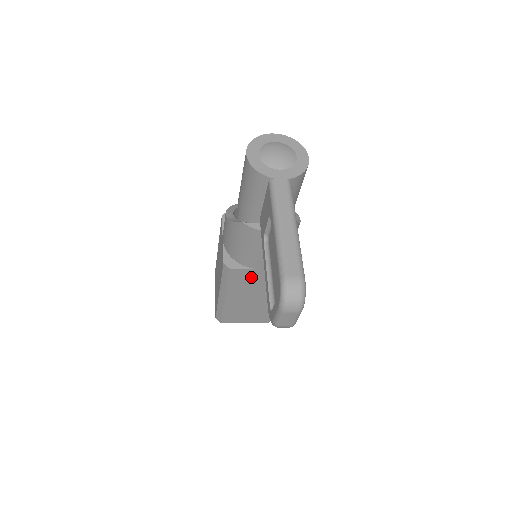
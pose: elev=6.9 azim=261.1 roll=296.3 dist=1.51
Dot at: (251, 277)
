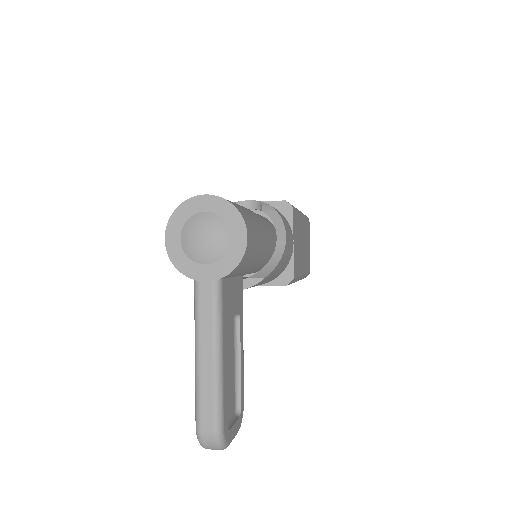
Dot at: occluded
